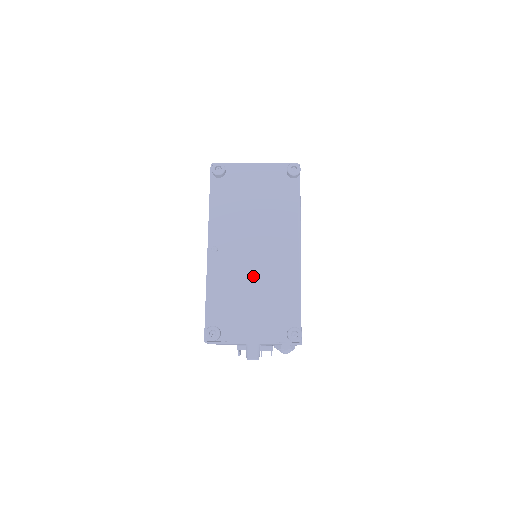
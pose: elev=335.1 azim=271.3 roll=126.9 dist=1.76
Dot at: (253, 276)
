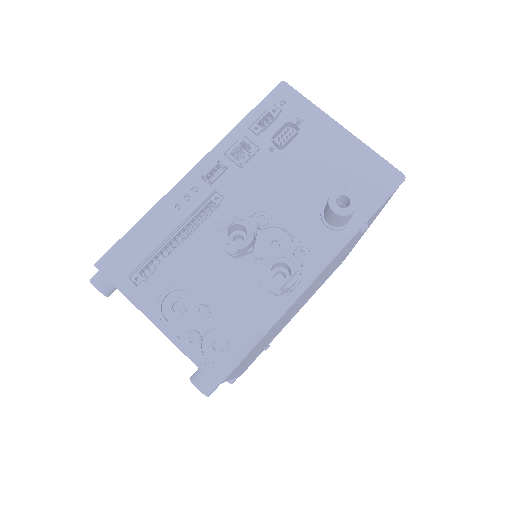
Dot at: occluded
